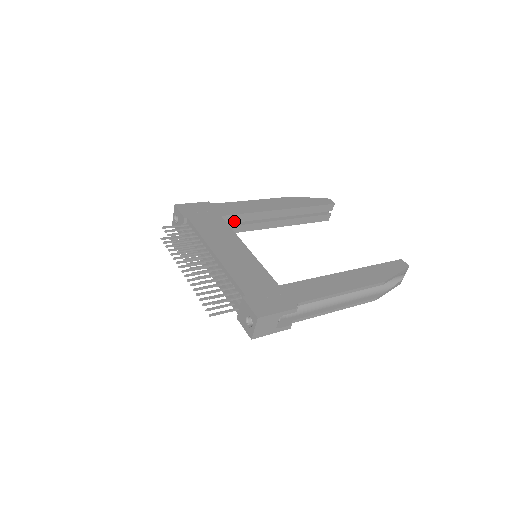
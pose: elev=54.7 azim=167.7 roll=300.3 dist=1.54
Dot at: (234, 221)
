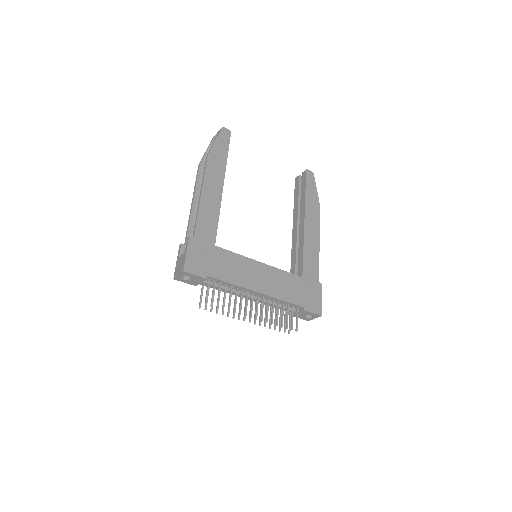
Dot at: occluded
